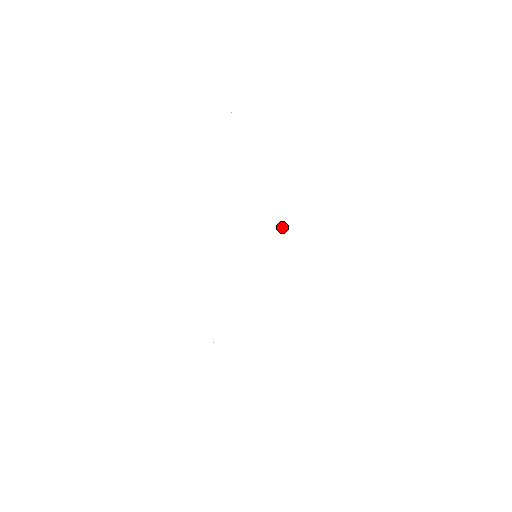
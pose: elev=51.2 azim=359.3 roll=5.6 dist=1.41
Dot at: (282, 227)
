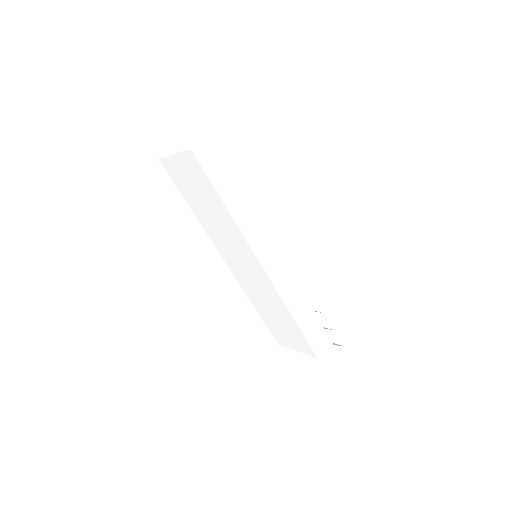
Dot at: (244, 246)
